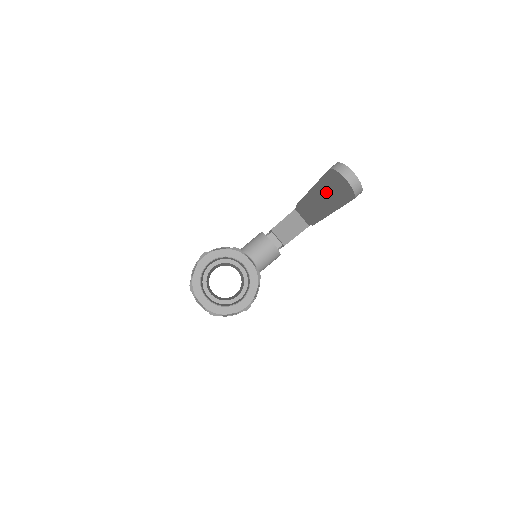
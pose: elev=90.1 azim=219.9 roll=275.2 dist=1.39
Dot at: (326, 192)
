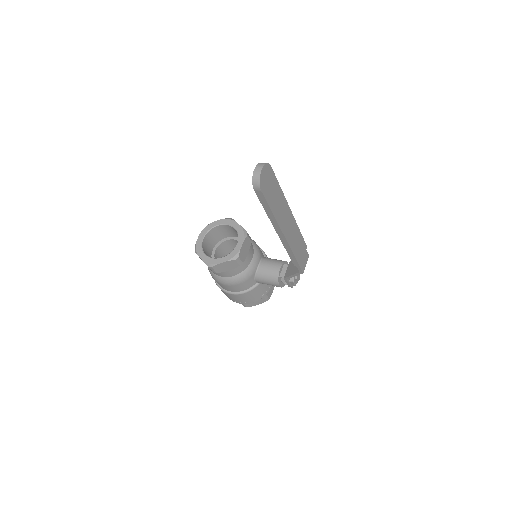
Dot at: occluded
